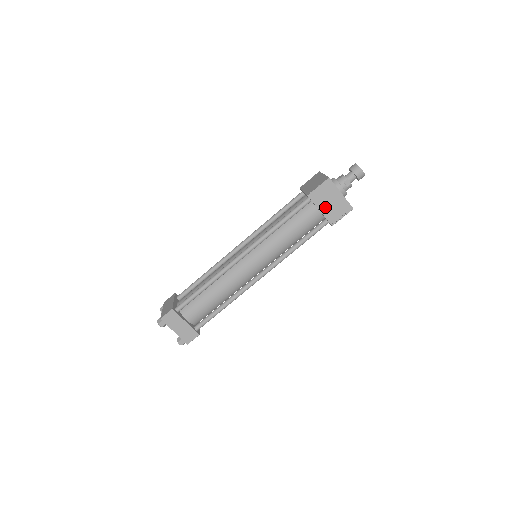
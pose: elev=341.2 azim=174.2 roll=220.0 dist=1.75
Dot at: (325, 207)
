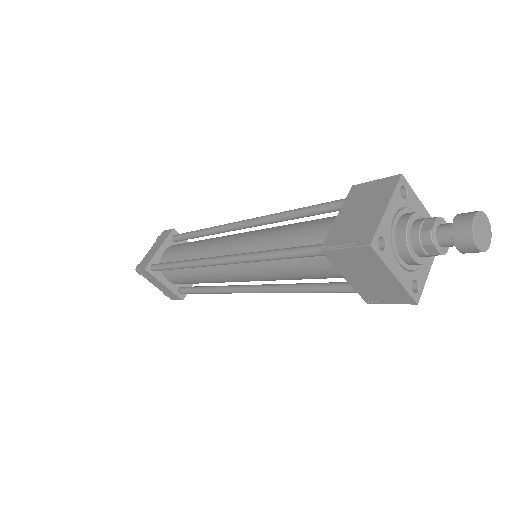
Dot at: (356, 278)
